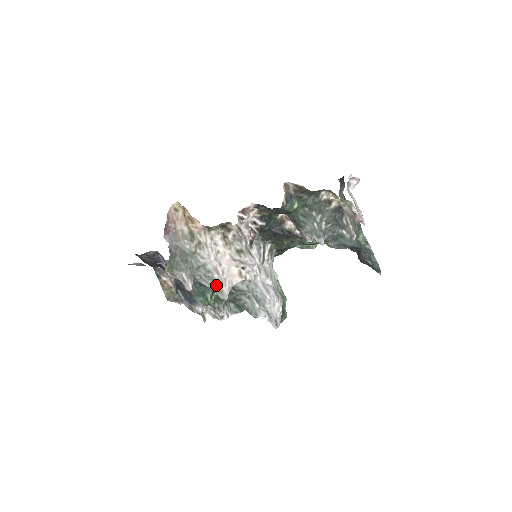
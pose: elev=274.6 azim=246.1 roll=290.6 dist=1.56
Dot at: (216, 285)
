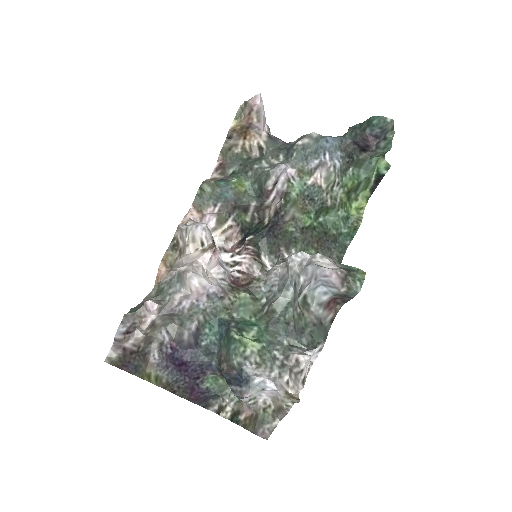
Dot at: (179, 278)
